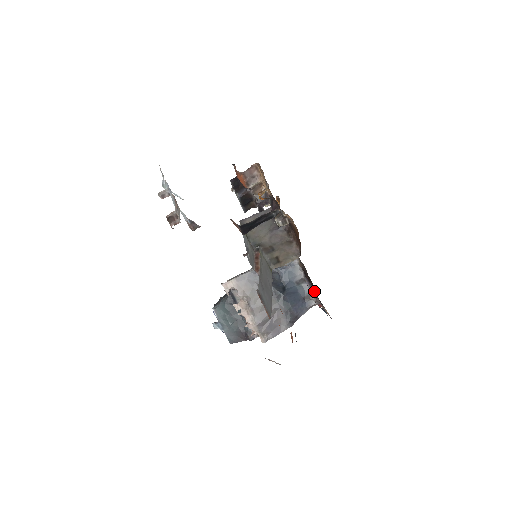
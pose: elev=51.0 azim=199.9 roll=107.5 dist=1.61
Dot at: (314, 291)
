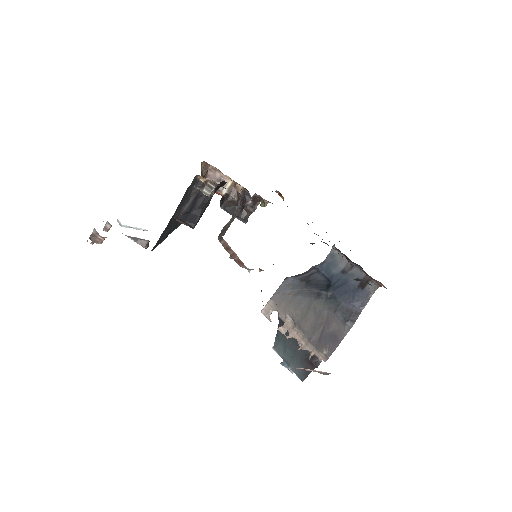
Dot at: occluded
